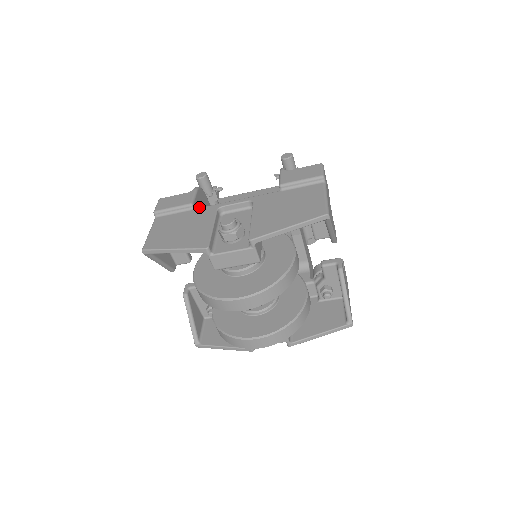
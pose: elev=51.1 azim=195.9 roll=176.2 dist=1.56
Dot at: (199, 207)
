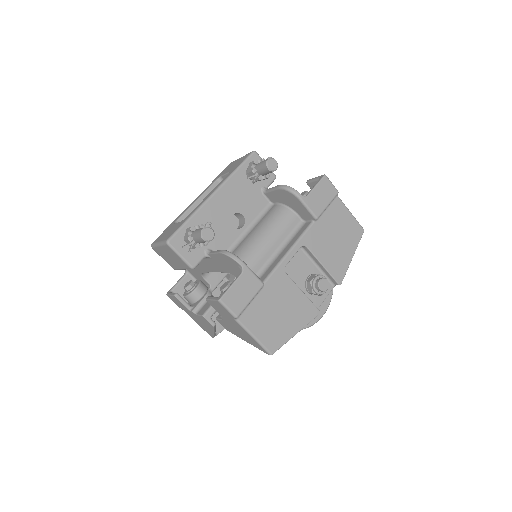
Dot at: occluded
